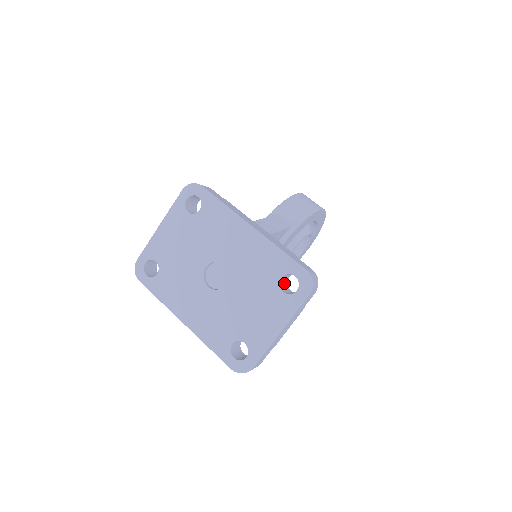
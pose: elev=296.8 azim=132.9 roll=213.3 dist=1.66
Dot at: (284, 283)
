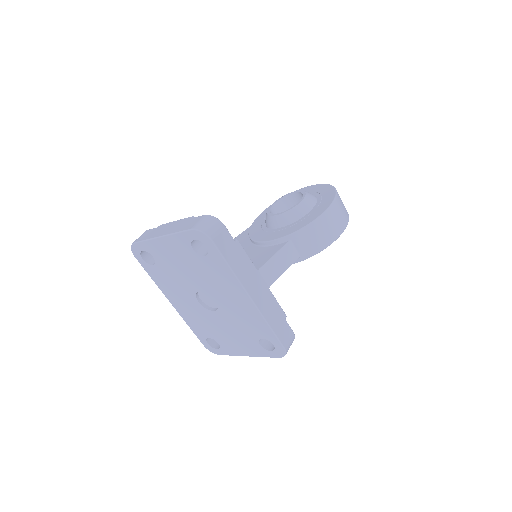
Dot at: occluded
